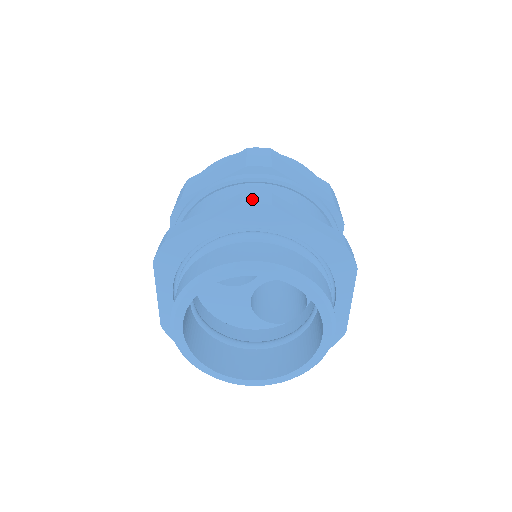
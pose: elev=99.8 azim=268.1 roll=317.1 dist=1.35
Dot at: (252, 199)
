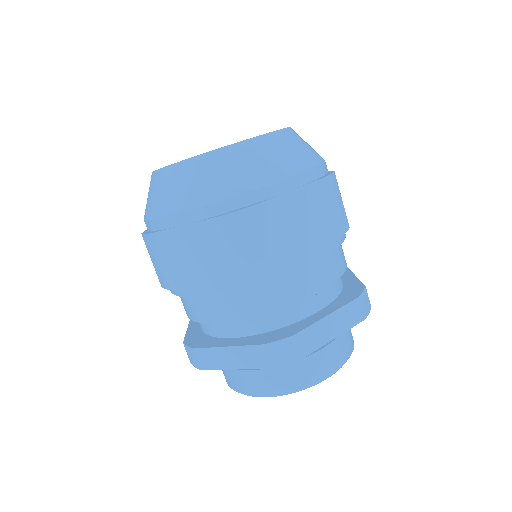
Dot at: (280, 358)
